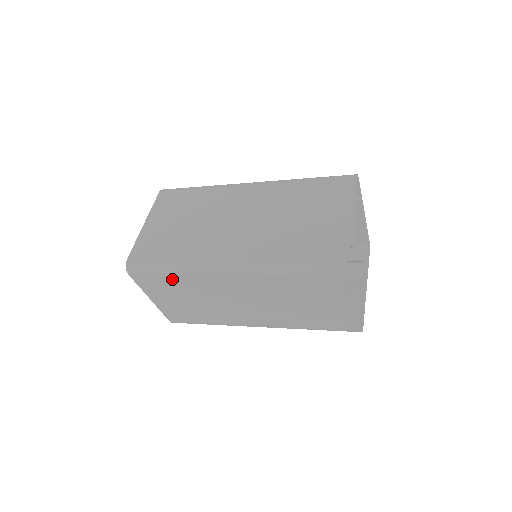
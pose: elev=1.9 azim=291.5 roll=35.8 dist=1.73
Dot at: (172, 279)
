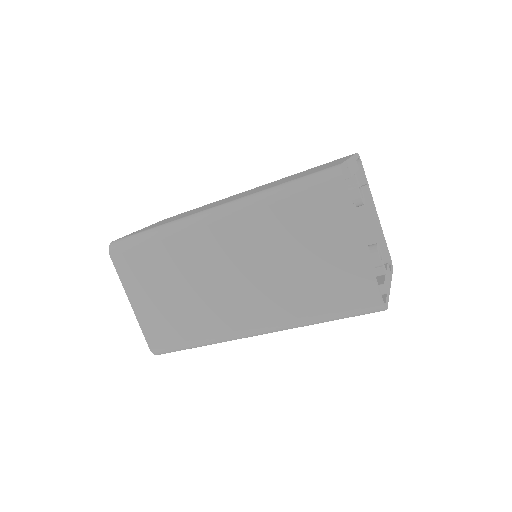
Dot at: (155, 251)
